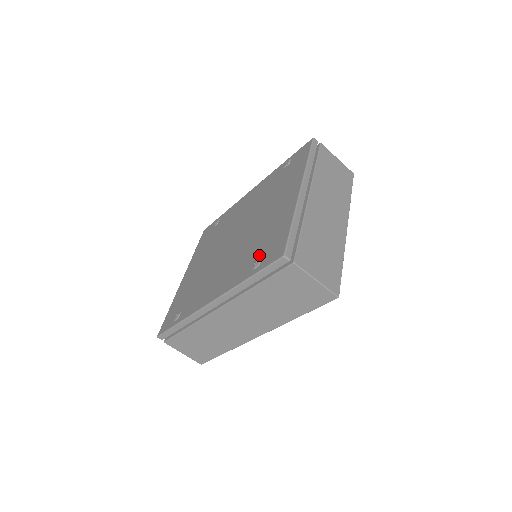
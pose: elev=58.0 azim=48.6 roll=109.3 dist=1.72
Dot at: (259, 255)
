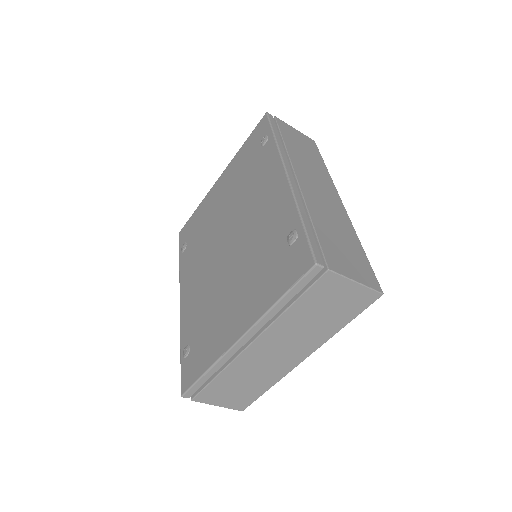
Dot at: (192, 344)
